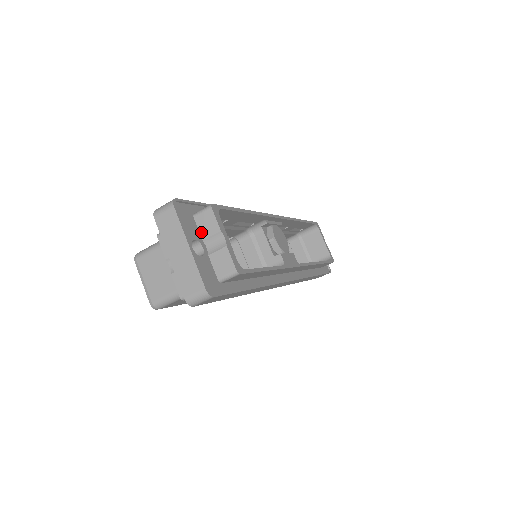
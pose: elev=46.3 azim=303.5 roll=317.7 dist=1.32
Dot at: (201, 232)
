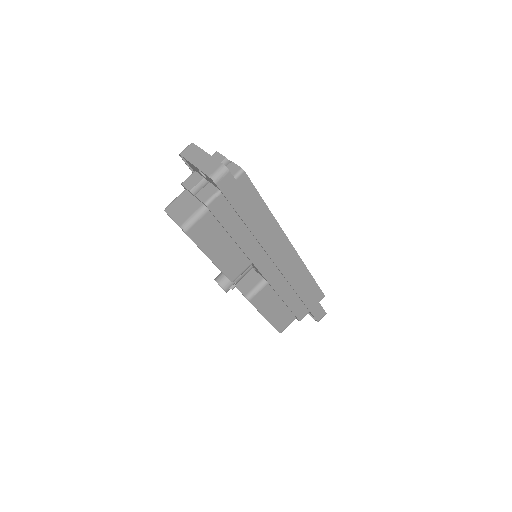
Dot at: occluded
